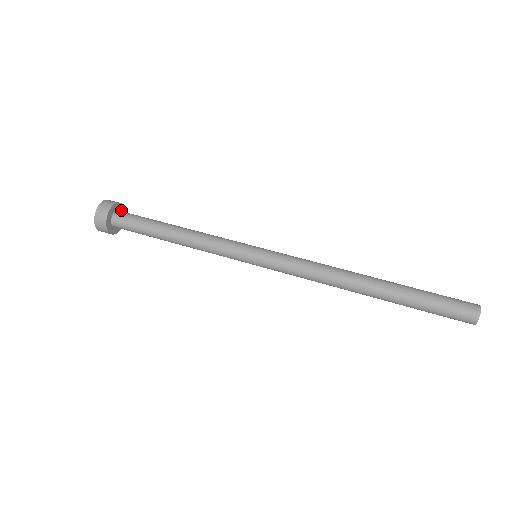
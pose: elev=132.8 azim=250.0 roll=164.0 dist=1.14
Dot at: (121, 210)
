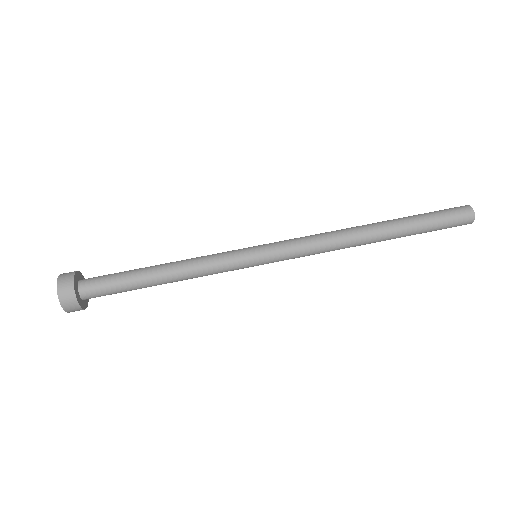
Dot at: (76, 282)
